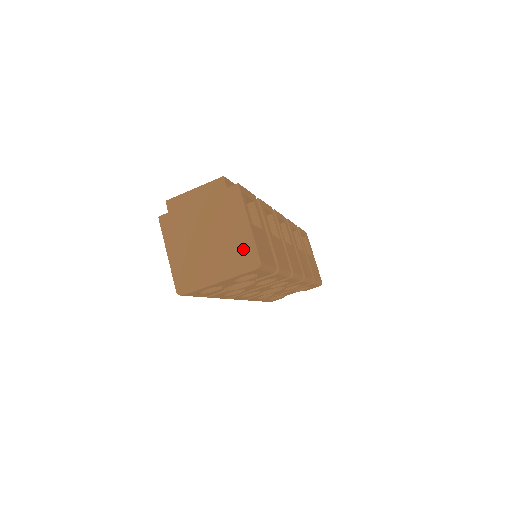
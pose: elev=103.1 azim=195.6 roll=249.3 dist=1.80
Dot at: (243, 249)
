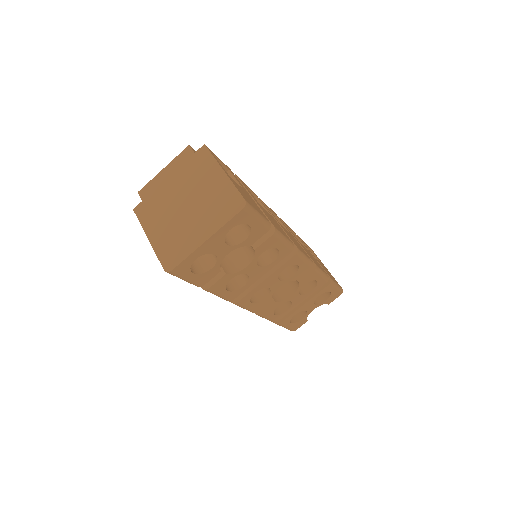
Dot at: (224, 197)
